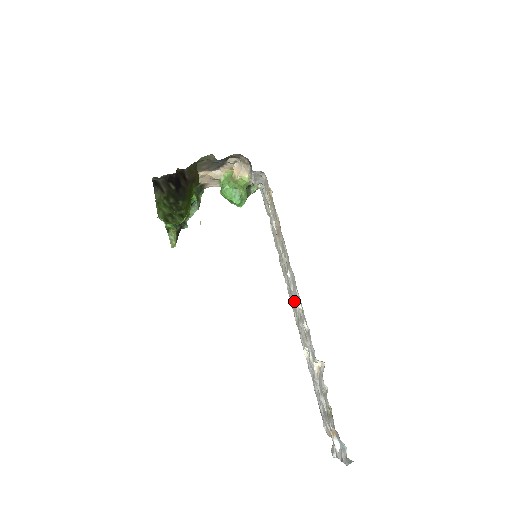
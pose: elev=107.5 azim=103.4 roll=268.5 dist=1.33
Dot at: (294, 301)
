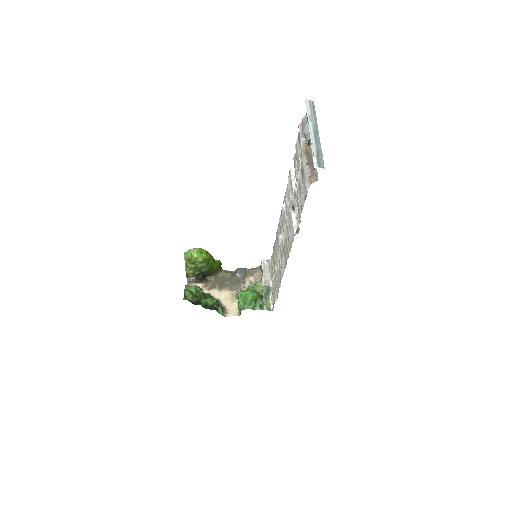
Dot at: (284, 232)
